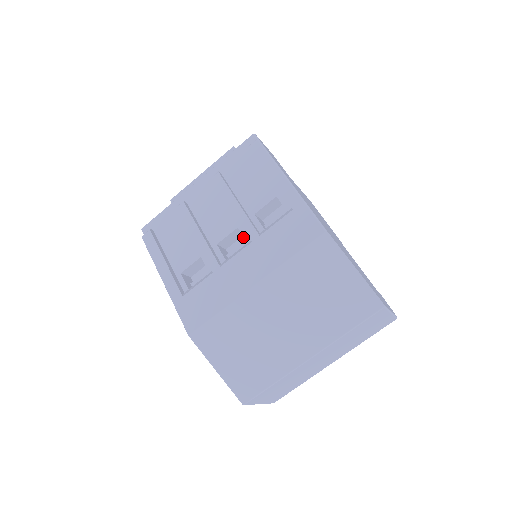
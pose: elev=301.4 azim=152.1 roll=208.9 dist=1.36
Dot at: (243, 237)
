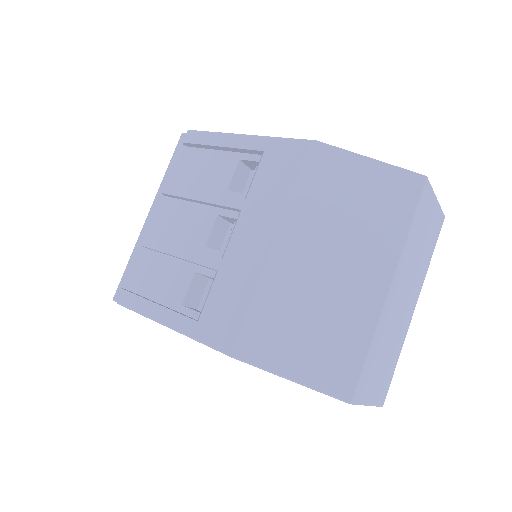
Dot at: (230, 229)
